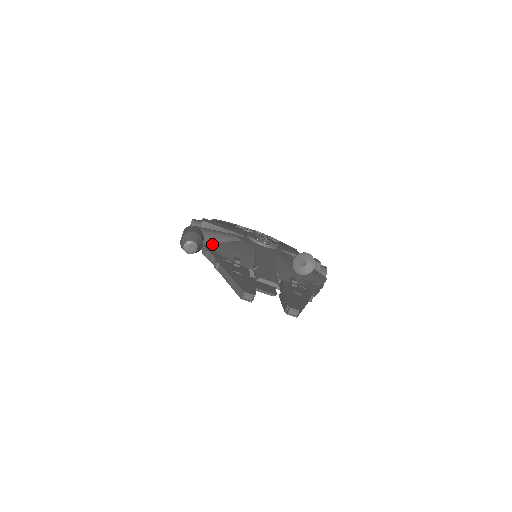
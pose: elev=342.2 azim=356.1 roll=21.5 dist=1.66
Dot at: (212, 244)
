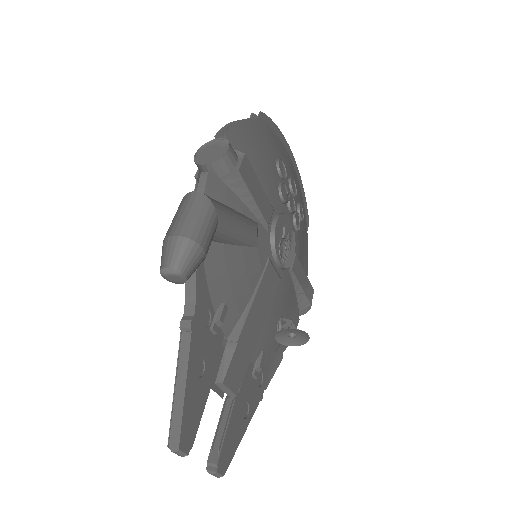
Dot at: (214, 249)
